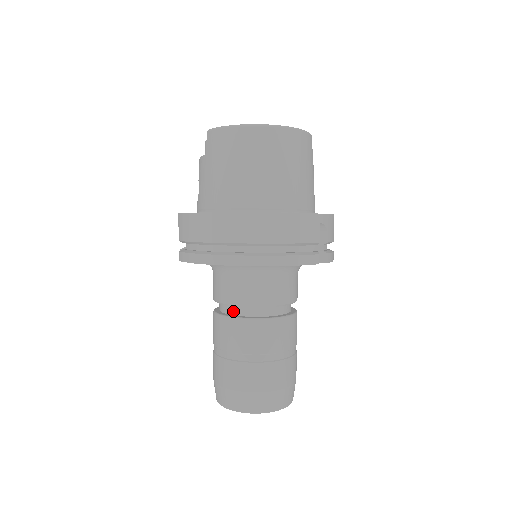
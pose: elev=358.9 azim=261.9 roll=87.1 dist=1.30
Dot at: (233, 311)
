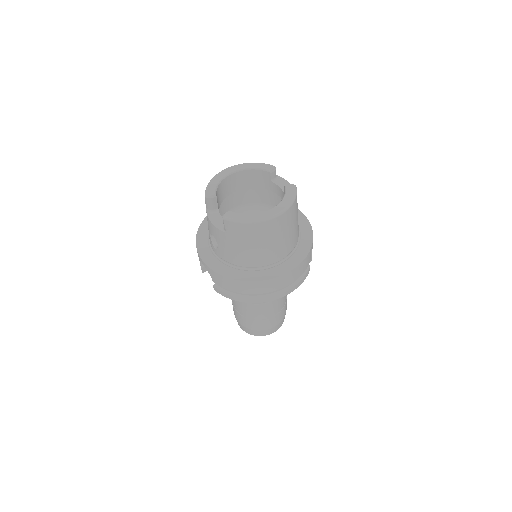
Dot at: occluded
